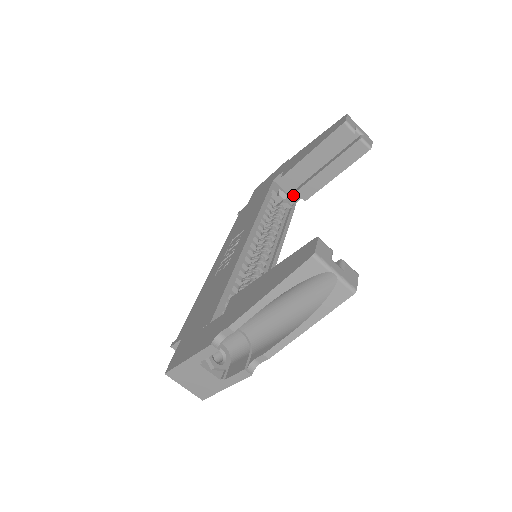
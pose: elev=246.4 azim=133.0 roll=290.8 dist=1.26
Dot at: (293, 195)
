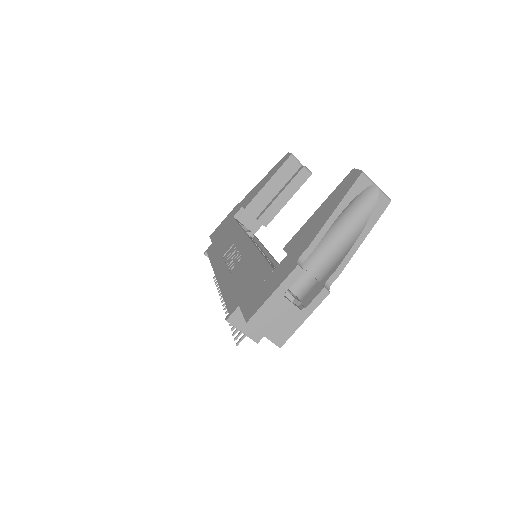
Dot at: (251, 228)
